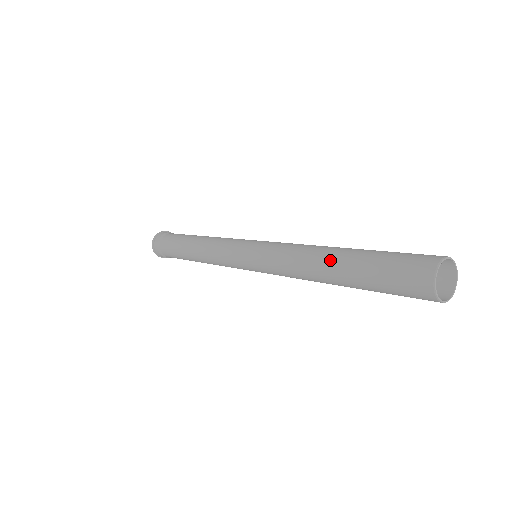
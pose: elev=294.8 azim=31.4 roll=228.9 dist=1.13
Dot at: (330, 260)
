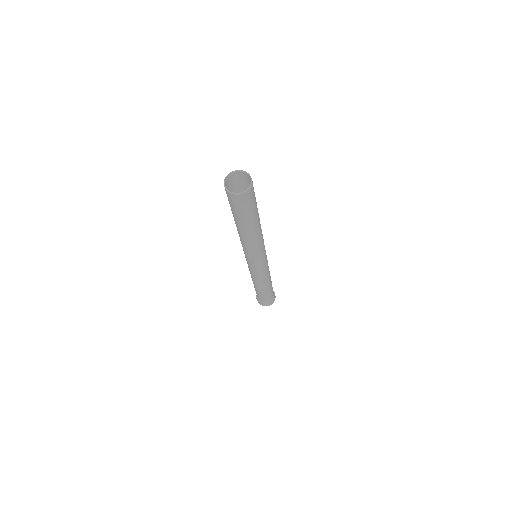
Dot at: occluded
